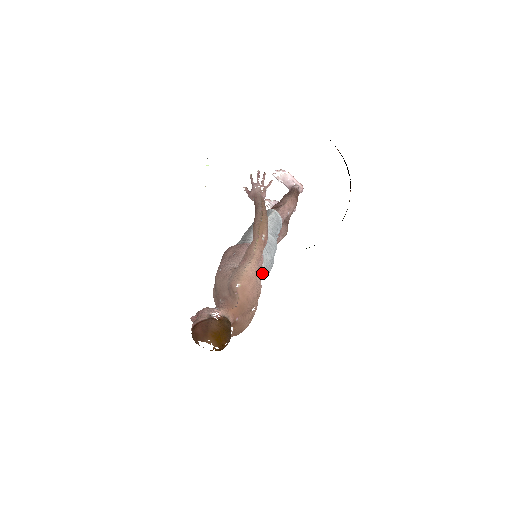
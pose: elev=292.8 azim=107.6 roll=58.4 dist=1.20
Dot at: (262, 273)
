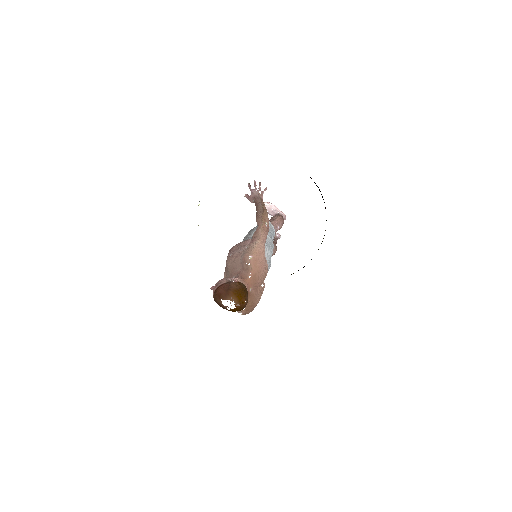
Dot at: occluded
